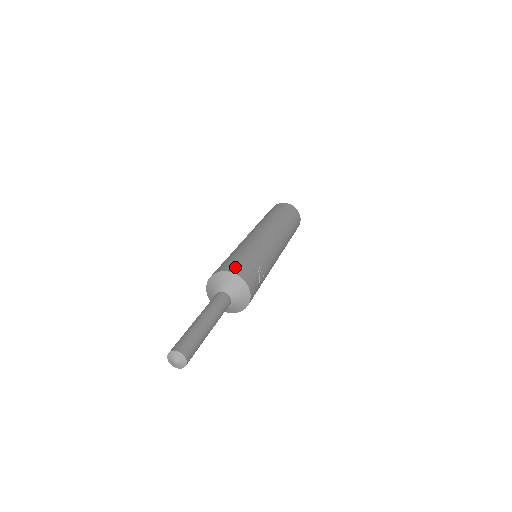
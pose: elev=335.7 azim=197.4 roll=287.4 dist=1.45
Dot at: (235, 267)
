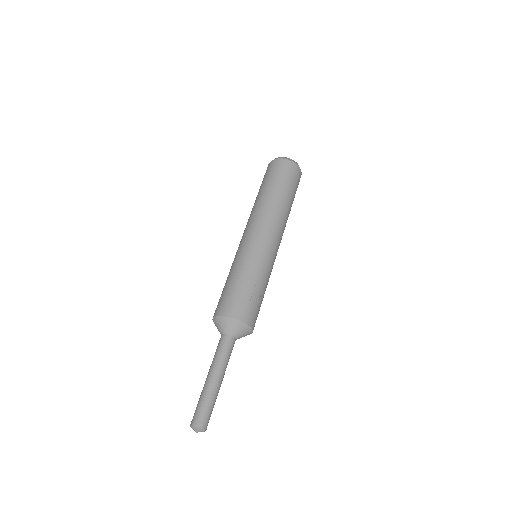
Dot at: (230, 307)
